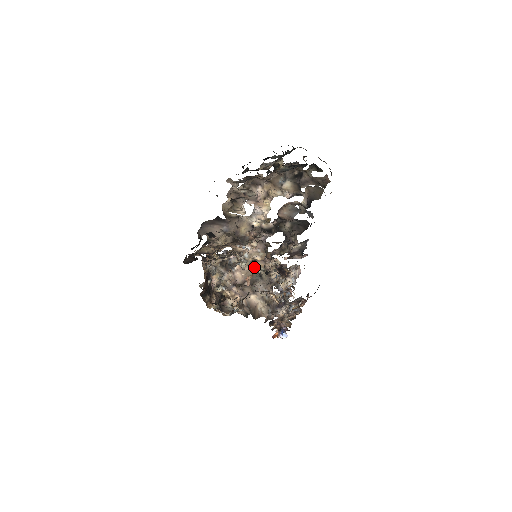
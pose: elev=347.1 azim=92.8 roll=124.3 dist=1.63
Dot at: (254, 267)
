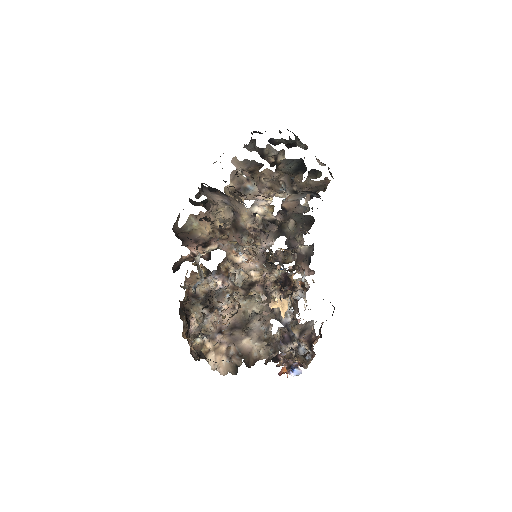
Dot at: (249, 294)
